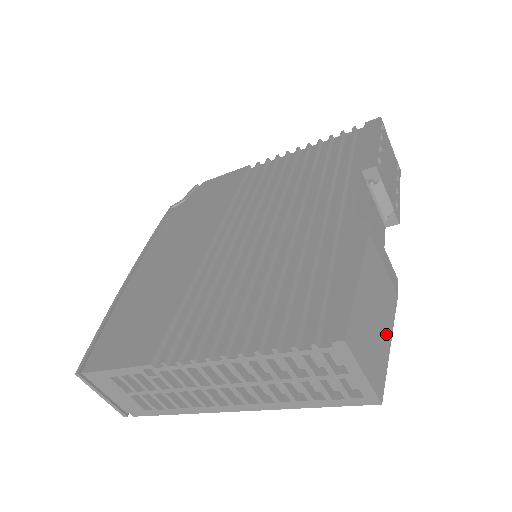
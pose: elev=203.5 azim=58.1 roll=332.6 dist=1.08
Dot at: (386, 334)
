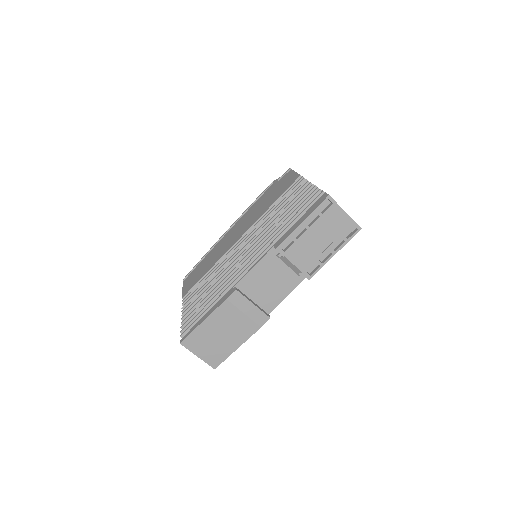
Dot at: (233, 344)
